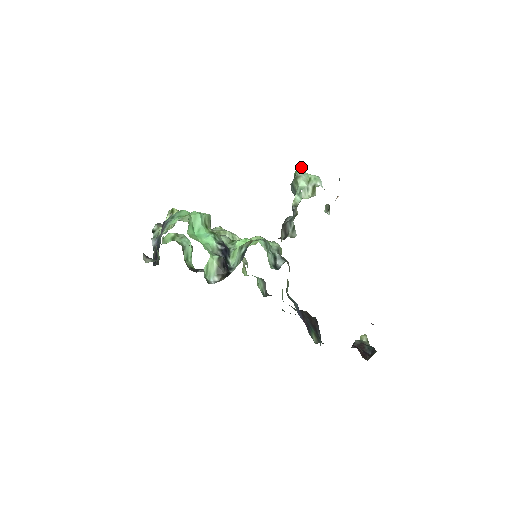
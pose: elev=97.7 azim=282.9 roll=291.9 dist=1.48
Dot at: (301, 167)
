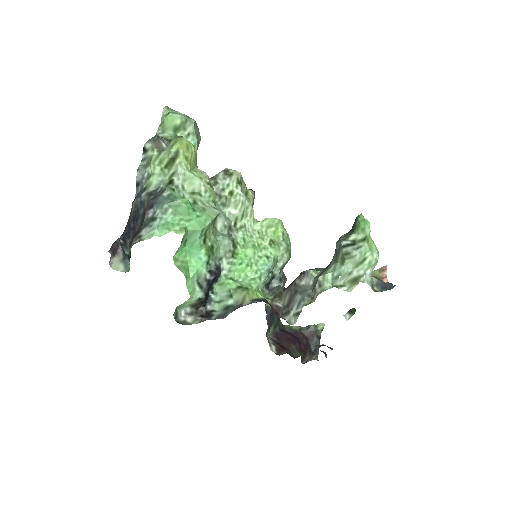
Dot at: (369, 230)
